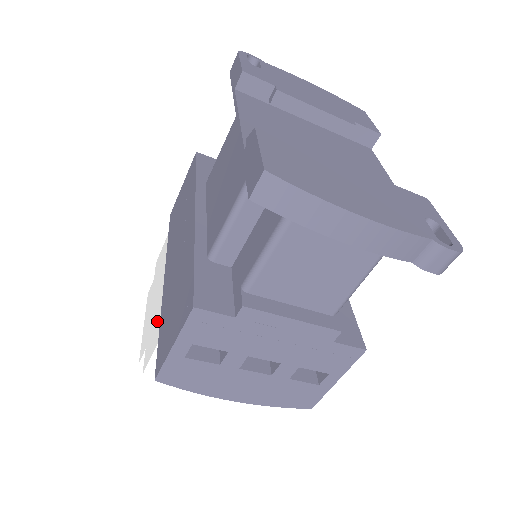
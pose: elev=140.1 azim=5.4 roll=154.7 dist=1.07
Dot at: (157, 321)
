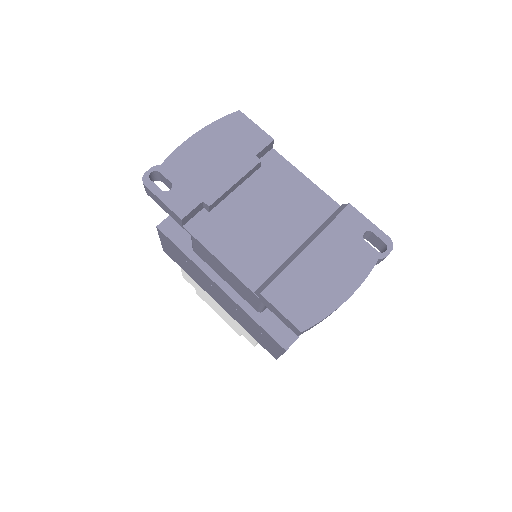
Dot at: (240, 327)
